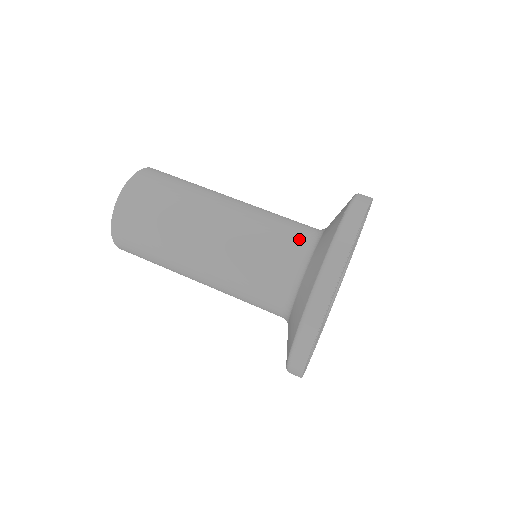
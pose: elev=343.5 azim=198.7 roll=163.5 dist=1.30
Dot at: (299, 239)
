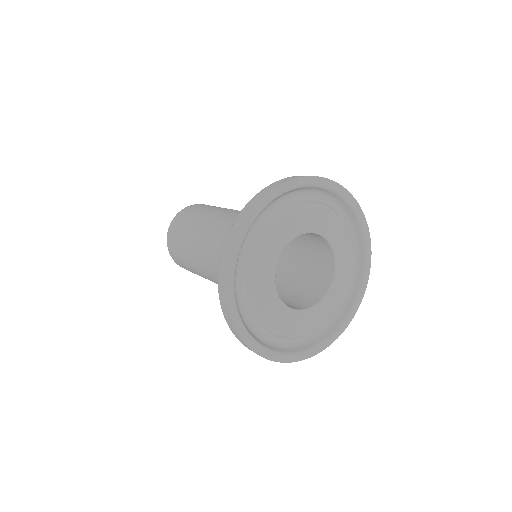
Dot at: occluded
